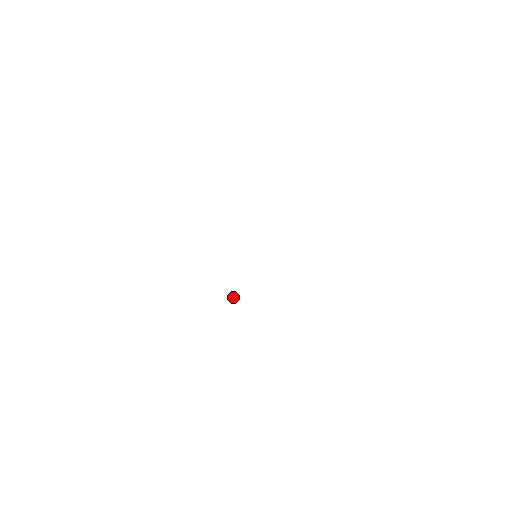
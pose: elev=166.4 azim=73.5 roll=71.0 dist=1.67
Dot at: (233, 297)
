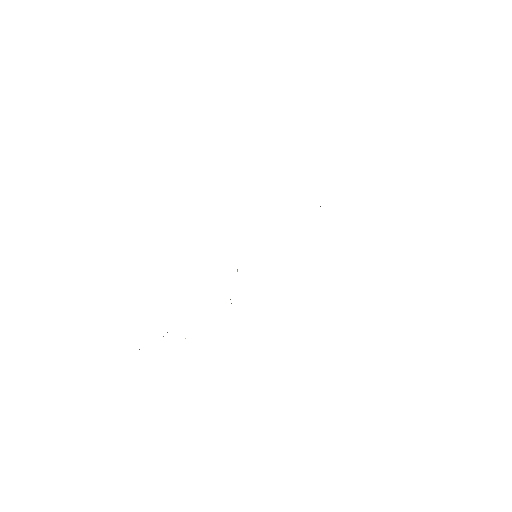
Dot at: occluded
